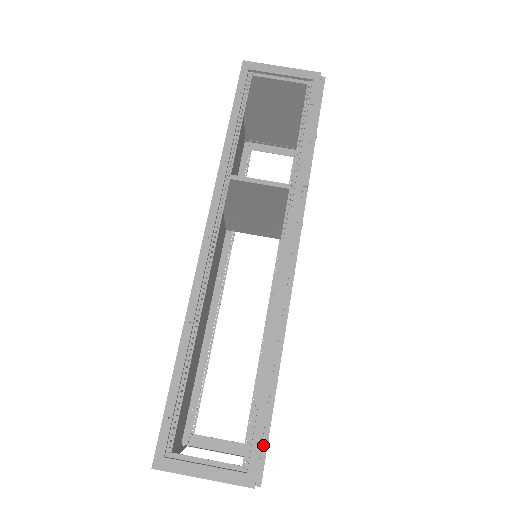
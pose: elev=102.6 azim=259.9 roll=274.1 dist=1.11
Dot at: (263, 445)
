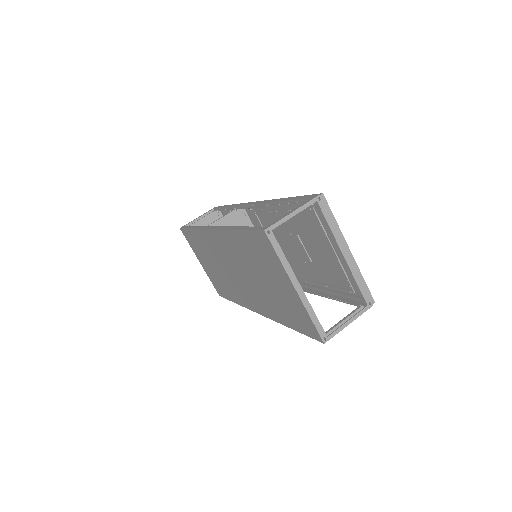
Dot at: (307, 196)
